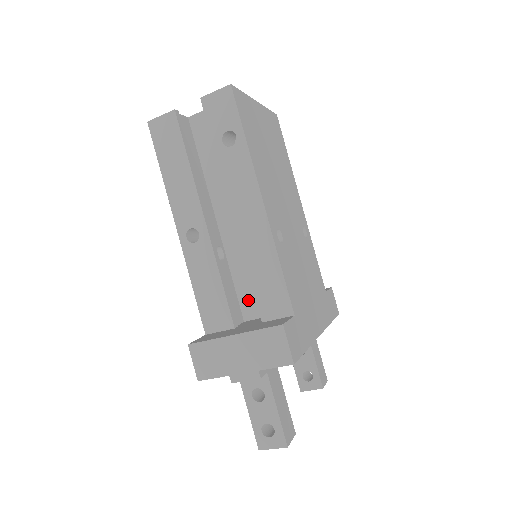
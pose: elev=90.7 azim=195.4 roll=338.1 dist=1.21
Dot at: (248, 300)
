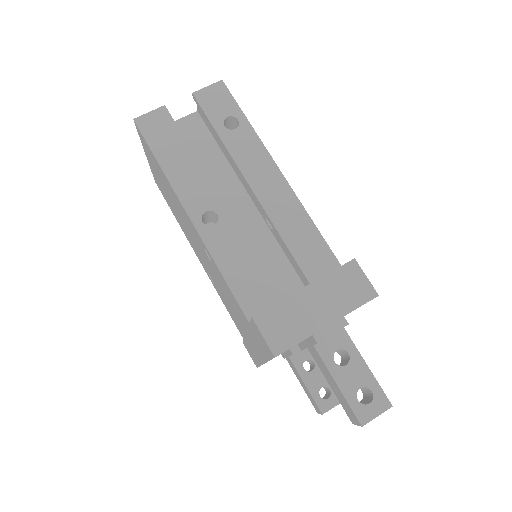
Dot at: (274, 286)
